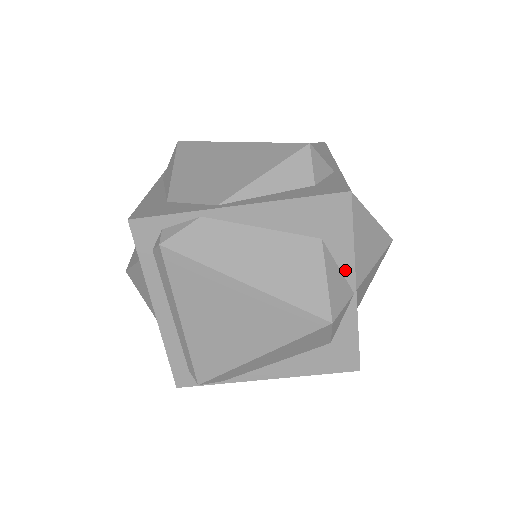
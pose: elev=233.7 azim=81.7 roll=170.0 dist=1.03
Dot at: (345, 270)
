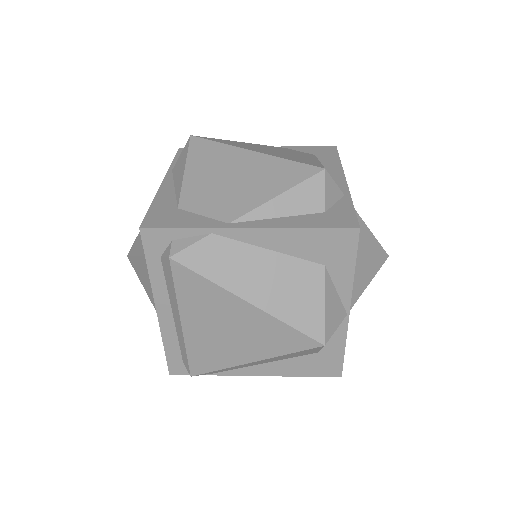
Dot at: (342, 294)
